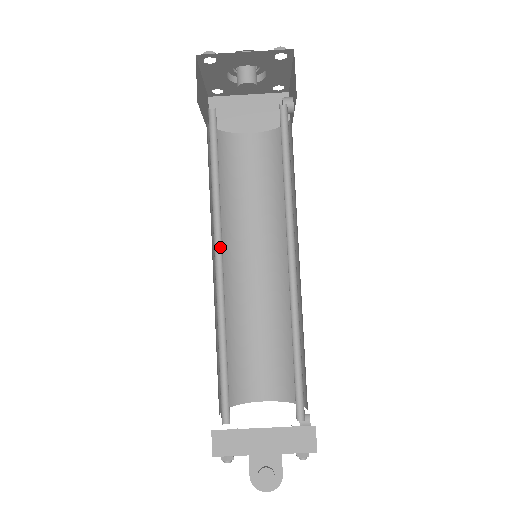
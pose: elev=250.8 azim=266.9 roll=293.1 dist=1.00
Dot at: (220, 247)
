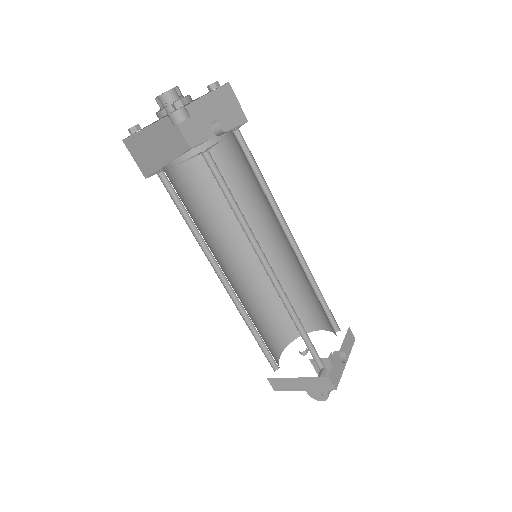
Dot at: occluded
